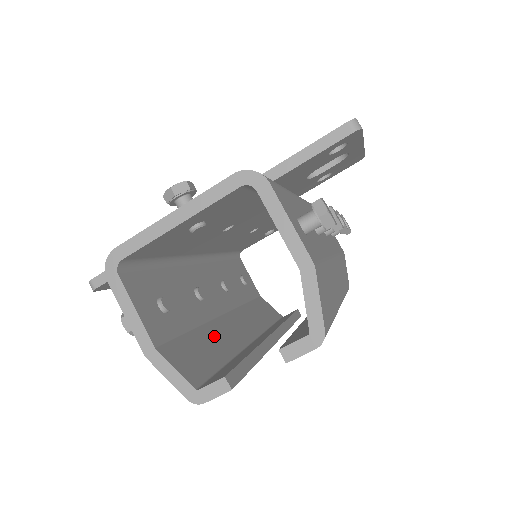
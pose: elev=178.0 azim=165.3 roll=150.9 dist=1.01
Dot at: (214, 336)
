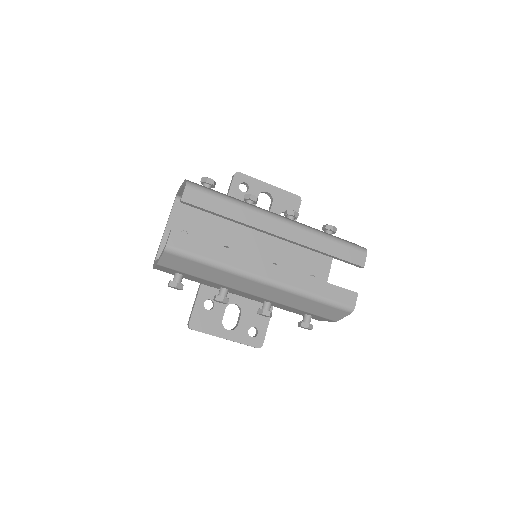
Dot at: occluded
